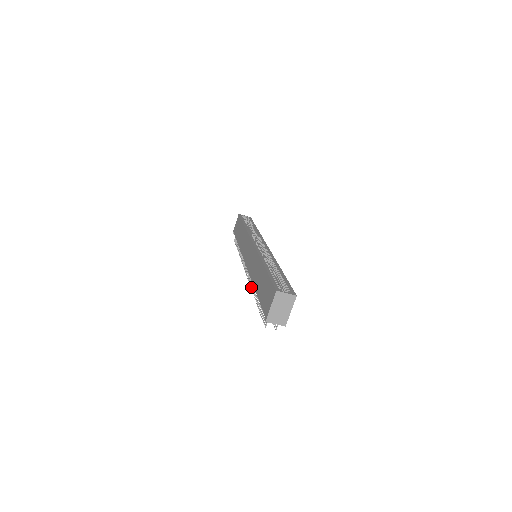
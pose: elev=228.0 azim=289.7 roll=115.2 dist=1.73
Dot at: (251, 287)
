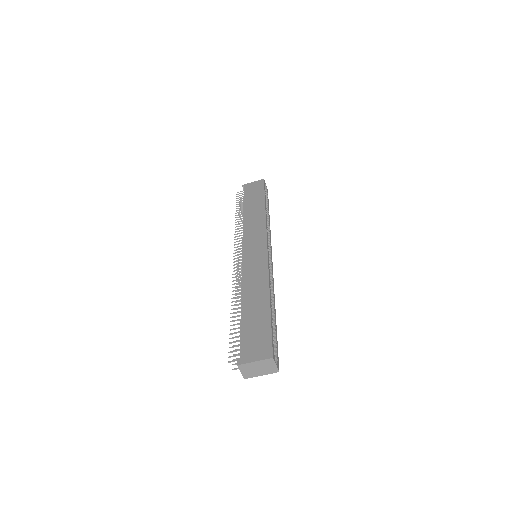
Dot at: (234, 287)
